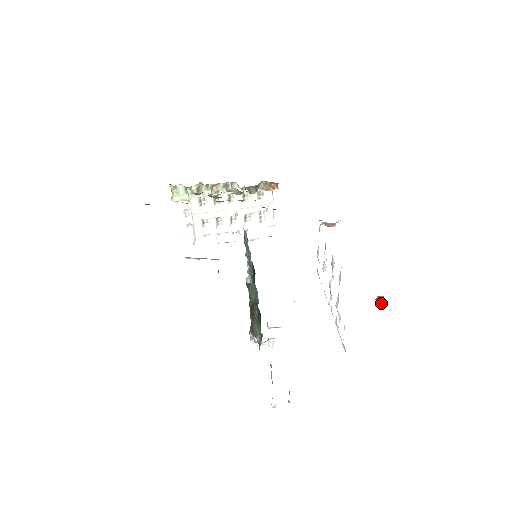
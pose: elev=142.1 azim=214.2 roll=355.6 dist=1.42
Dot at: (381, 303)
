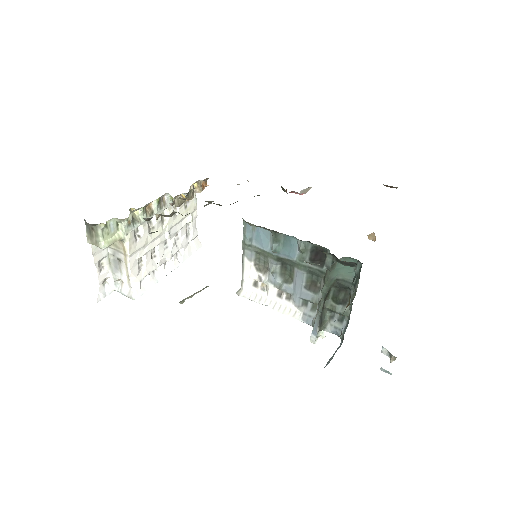
Dot at: (375, 239)
